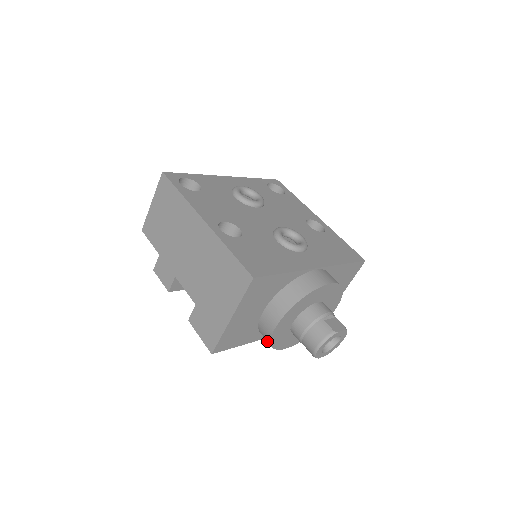
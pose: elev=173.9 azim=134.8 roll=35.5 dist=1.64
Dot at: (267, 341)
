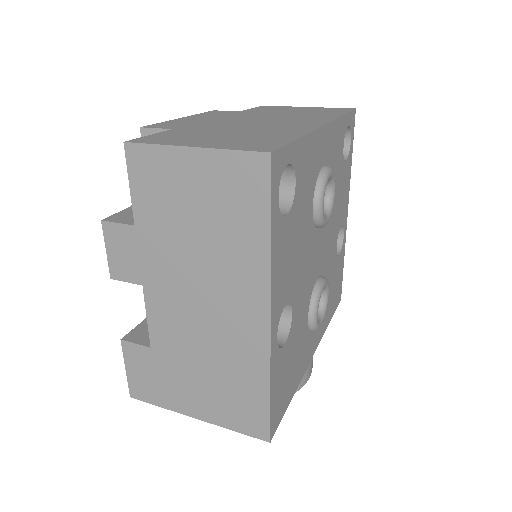
Dot at: occluded
